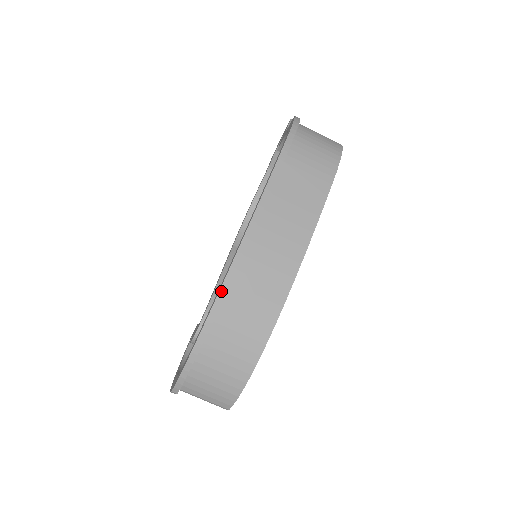
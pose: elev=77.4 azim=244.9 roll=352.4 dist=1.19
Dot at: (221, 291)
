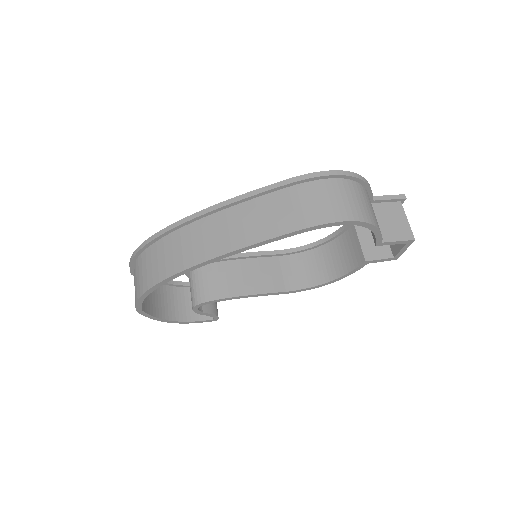
Dot at: (170, 226)
